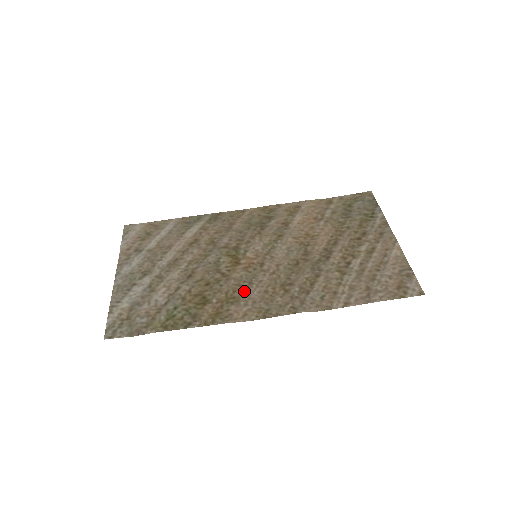
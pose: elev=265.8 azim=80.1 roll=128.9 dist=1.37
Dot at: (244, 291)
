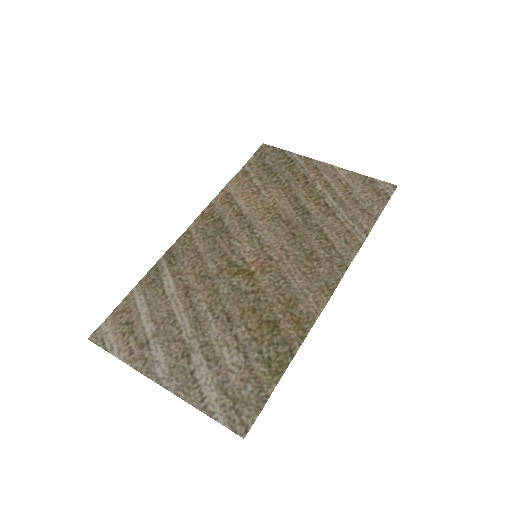
Dot at: (289, 288)
